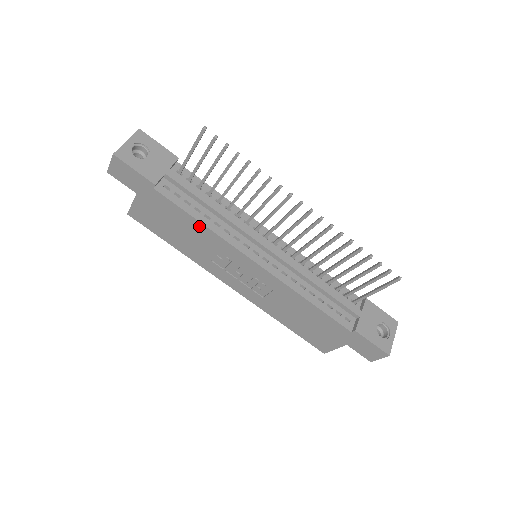
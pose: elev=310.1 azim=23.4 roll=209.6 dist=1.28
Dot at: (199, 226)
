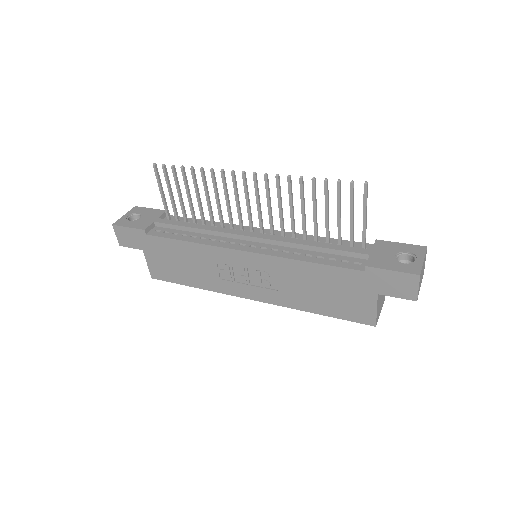
Dot at: (189, 246)
